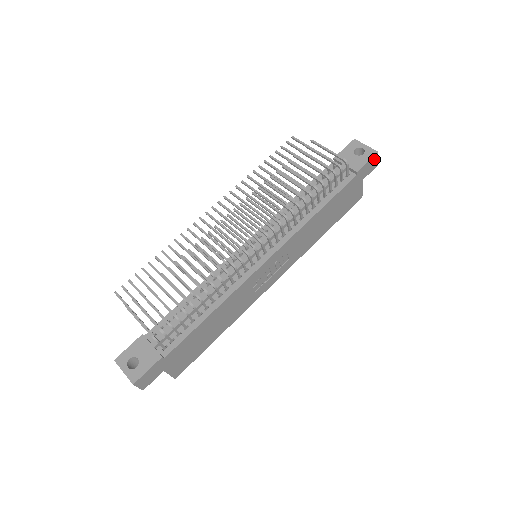
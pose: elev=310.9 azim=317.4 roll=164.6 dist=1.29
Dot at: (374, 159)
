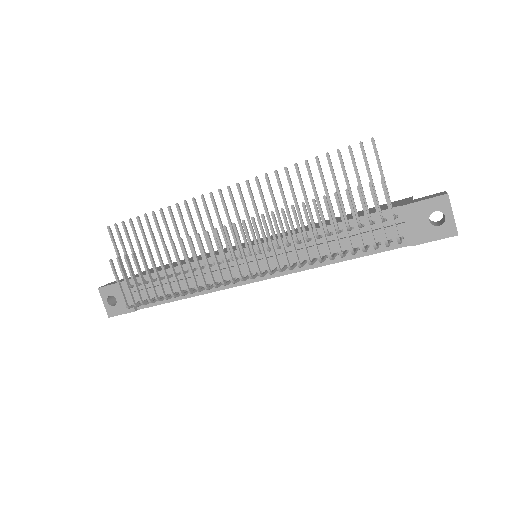
Dot at: (449, 235)
